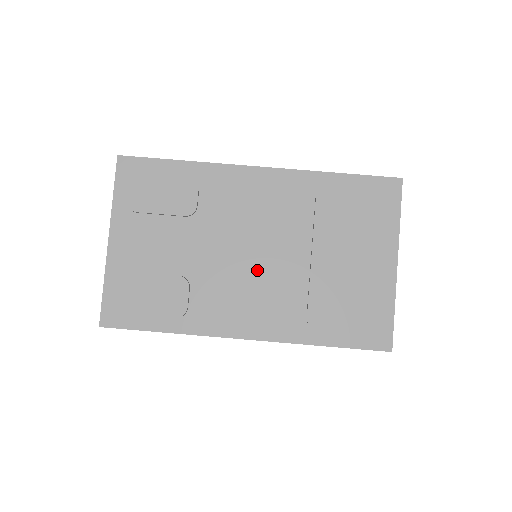
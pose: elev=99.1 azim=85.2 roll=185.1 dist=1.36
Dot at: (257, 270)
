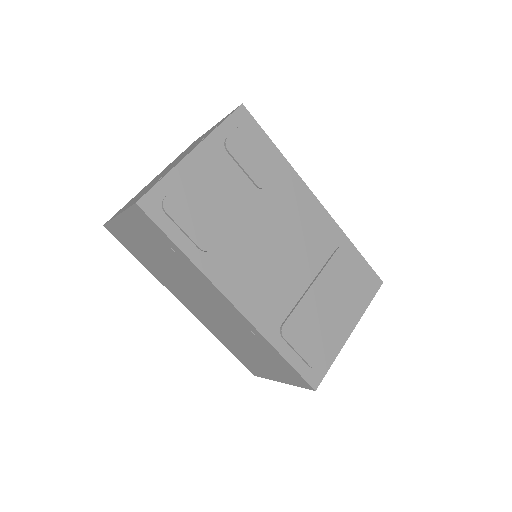
Dot at: (274, 264)
